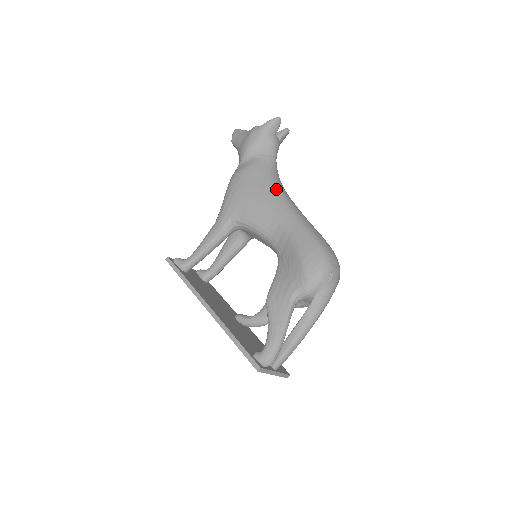
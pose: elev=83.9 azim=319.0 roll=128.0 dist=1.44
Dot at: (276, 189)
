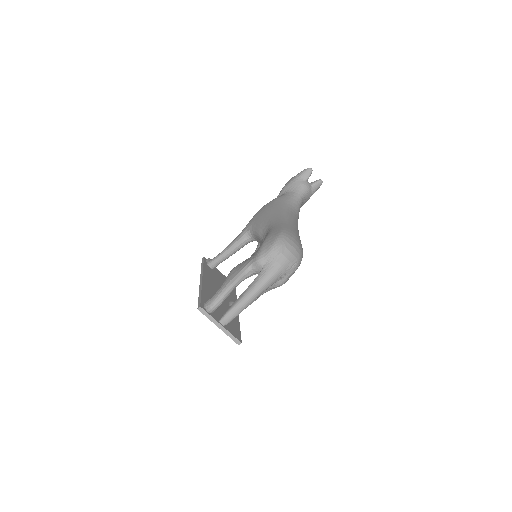
Dot at: (283, 208)
